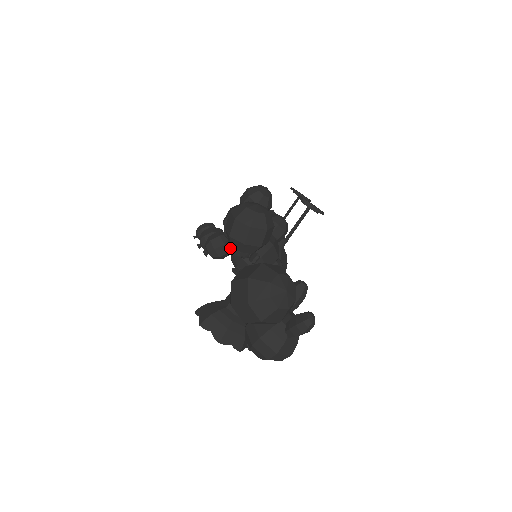
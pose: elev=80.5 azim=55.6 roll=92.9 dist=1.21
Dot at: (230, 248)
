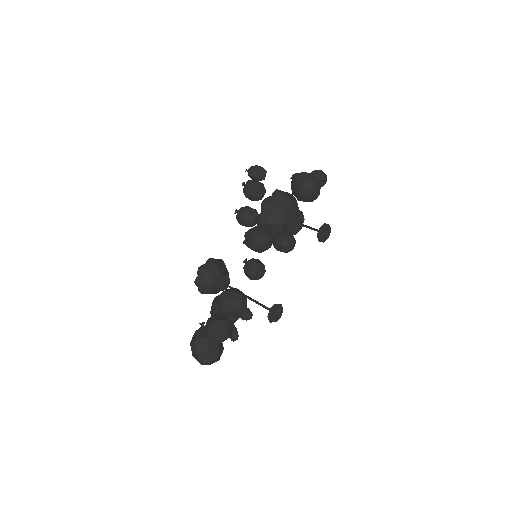
Dot at: (244, 242)
